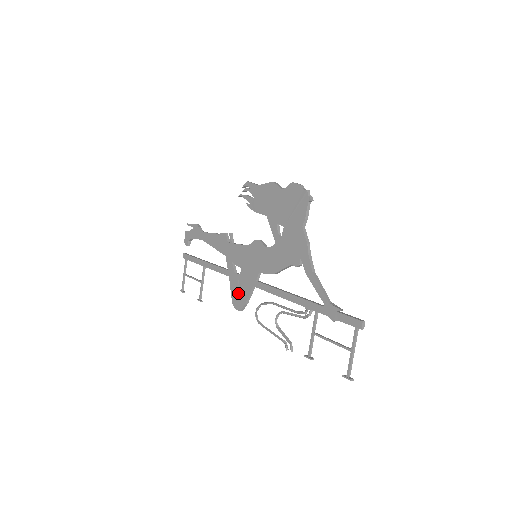
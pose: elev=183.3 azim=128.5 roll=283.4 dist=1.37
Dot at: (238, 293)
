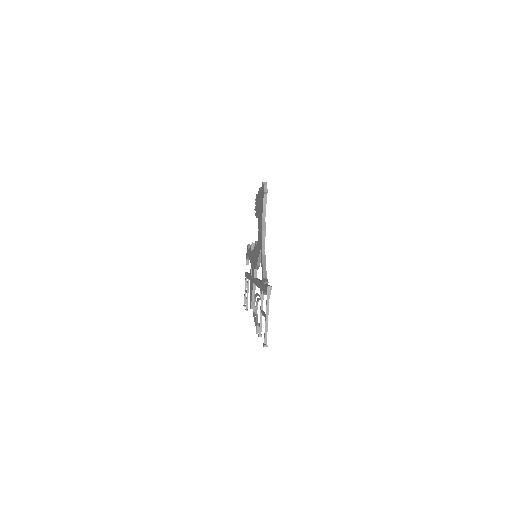
Dot at: occluded
